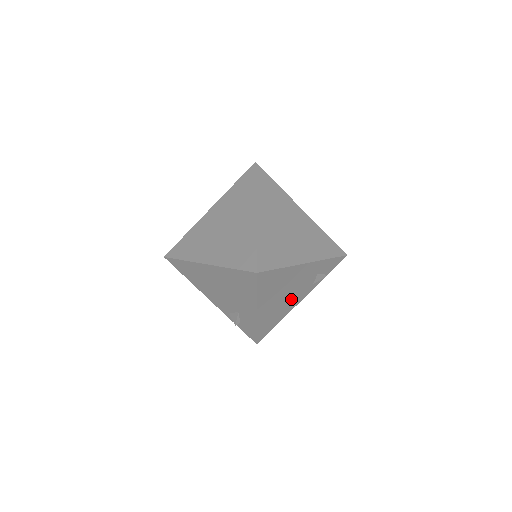
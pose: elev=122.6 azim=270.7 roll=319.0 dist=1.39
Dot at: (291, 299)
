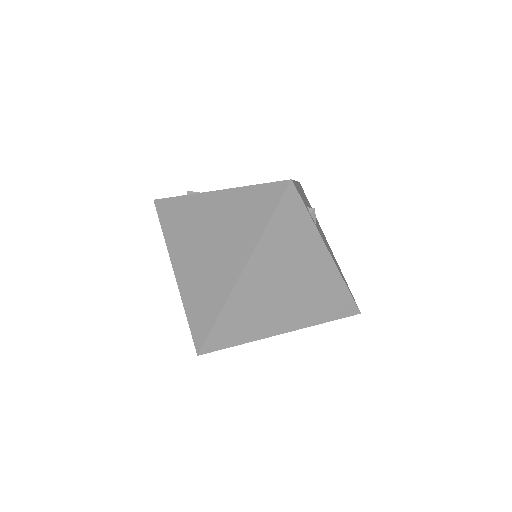
Dot at: occluded
